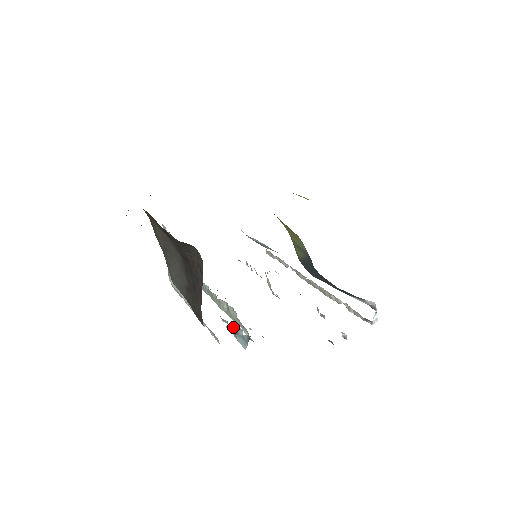
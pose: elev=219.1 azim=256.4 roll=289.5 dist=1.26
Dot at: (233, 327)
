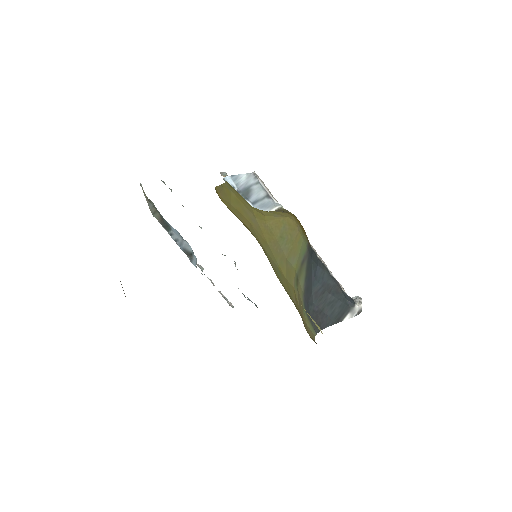
Dot at: occluded
